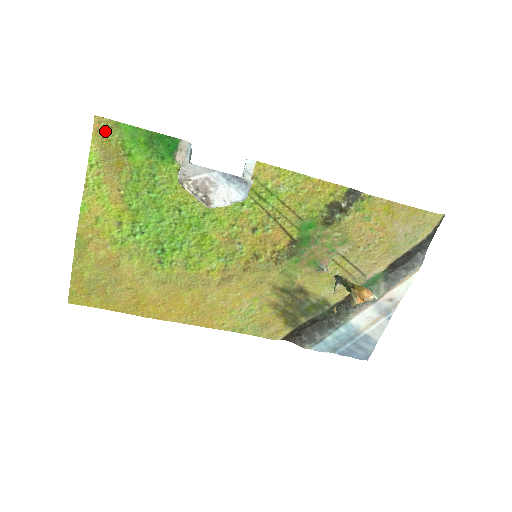
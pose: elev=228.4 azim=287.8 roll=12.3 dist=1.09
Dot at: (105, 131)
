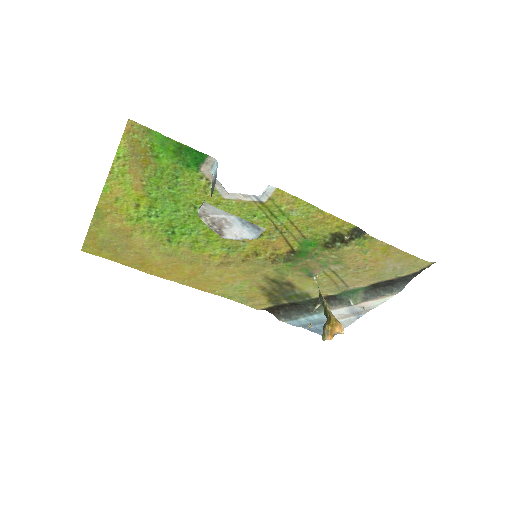
Dot at: (136, 133)
